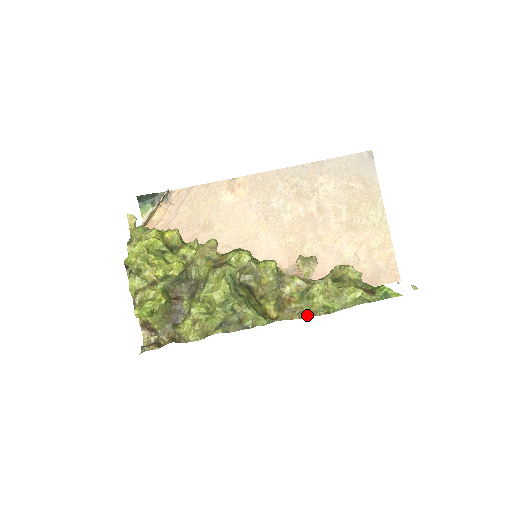
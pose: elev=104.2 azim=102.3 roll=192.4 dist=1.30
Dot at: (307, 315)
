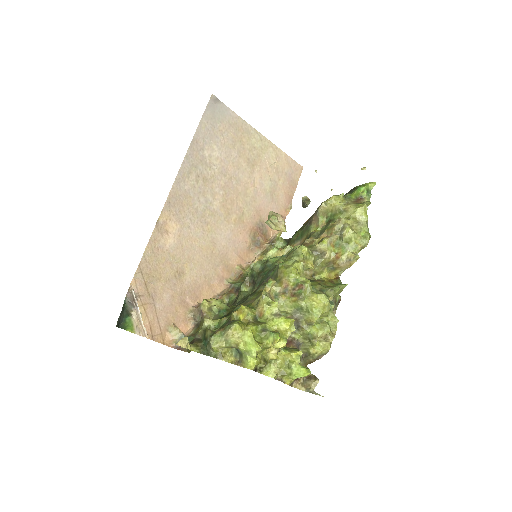
Dot at: (357, 253)
